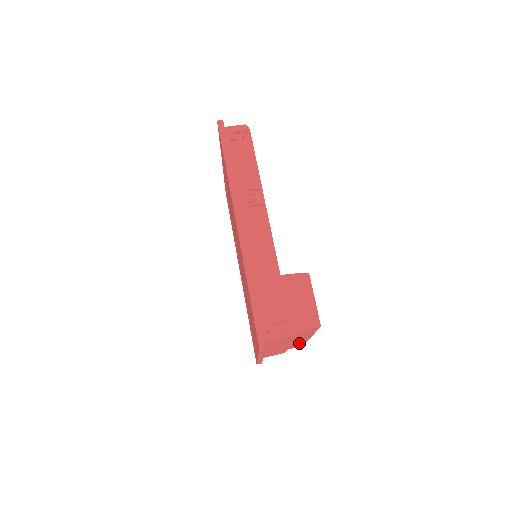
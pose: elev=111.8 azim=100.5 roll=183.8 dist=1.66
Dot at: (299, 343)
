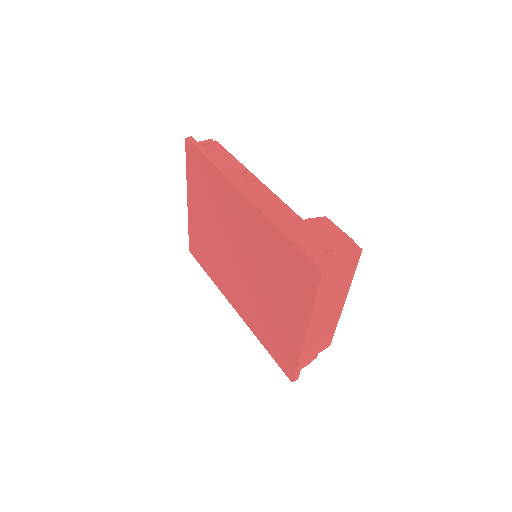
Dot at: (331, 328)
